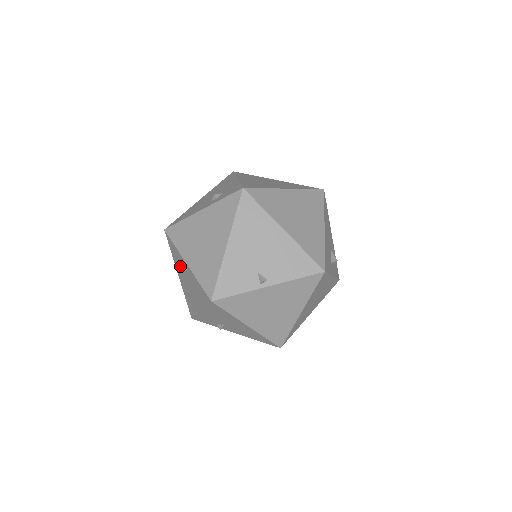
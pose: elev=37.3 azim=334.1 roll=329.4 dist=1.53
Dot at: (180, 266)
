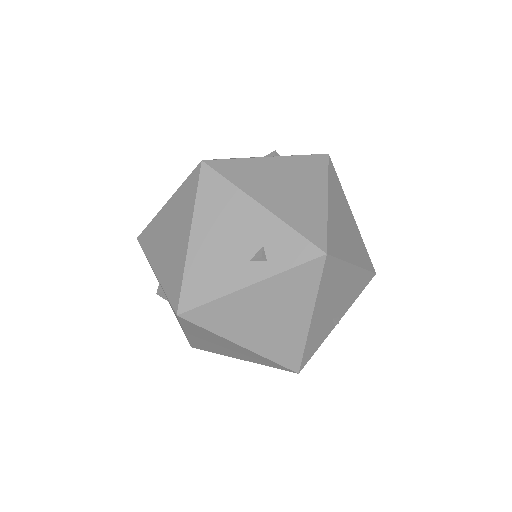
Dot at: (209, 338)
